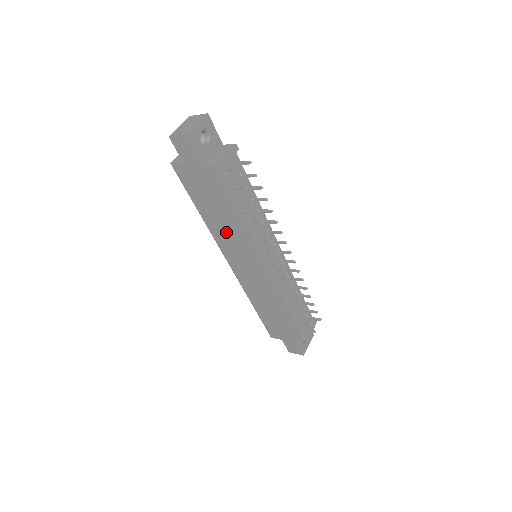
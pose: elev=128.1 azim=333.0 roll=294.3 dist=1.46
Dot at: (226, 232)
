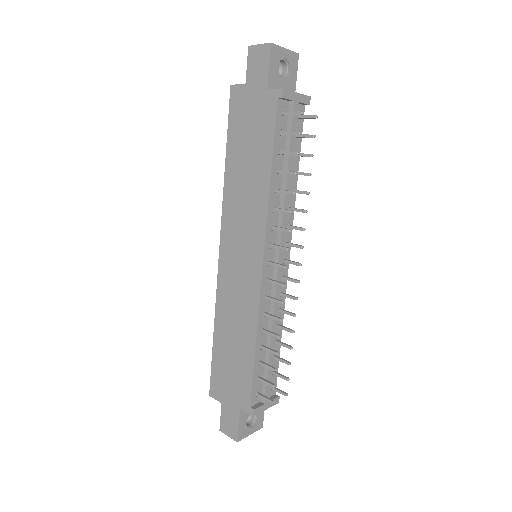
Dot at: (242, 195)
